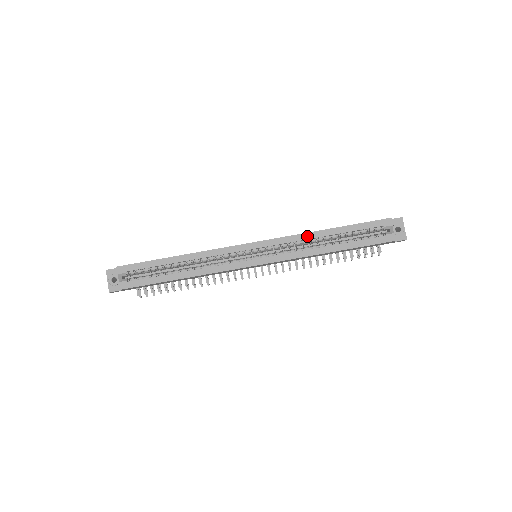
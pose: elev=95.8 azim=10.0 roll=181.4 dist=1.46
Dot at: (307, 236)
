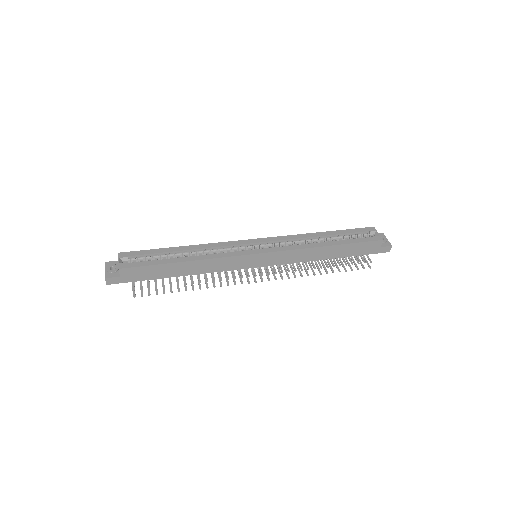
Dot at: (303, 236)
